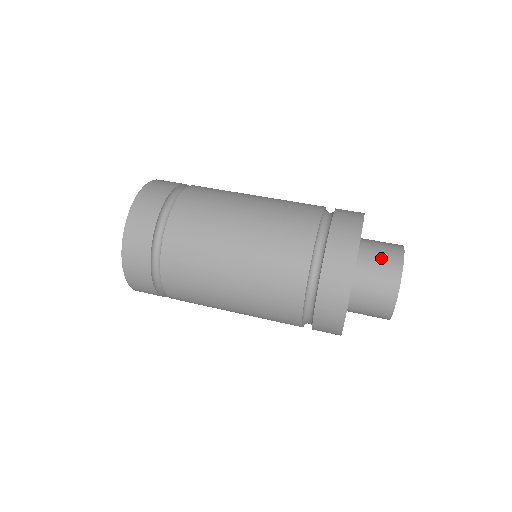
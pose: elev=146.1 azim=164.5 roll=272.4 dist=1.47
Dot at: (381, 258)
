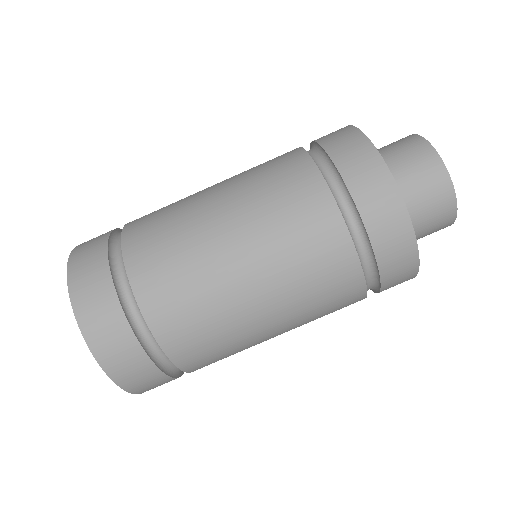
Dot at: (414, 172)
